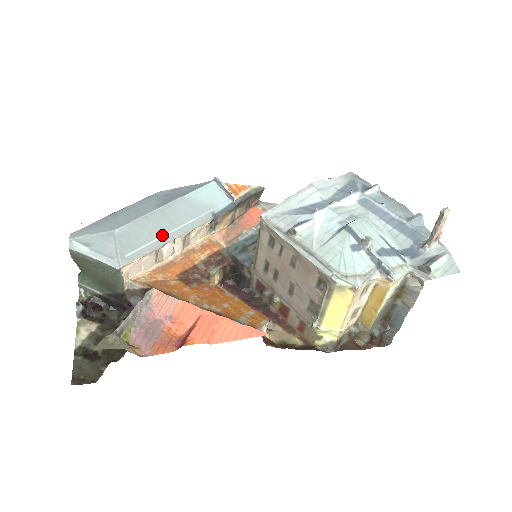
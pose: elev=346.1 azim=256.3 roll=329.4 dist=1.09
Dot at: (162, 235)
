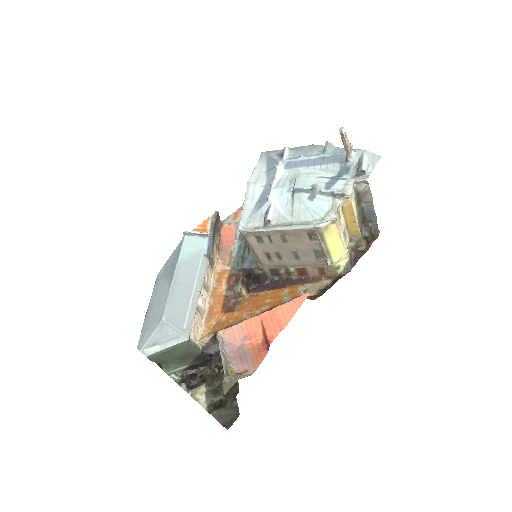
Dot at: (191, 297)
